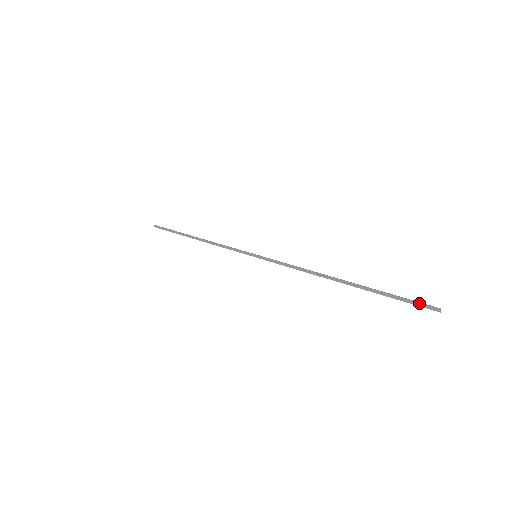
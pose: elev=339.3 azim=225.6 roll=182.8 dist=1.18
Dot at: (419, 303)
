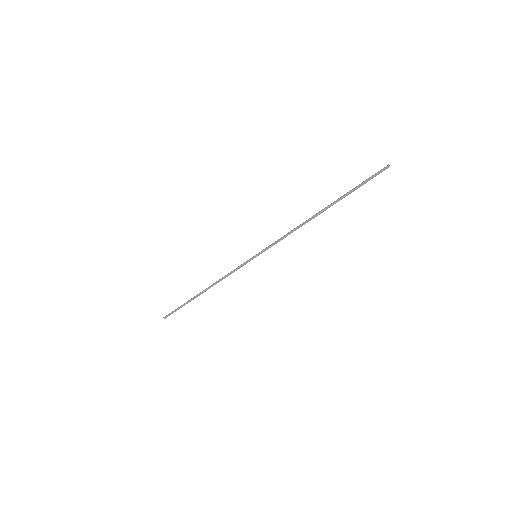
Dot at: (375, 174)
